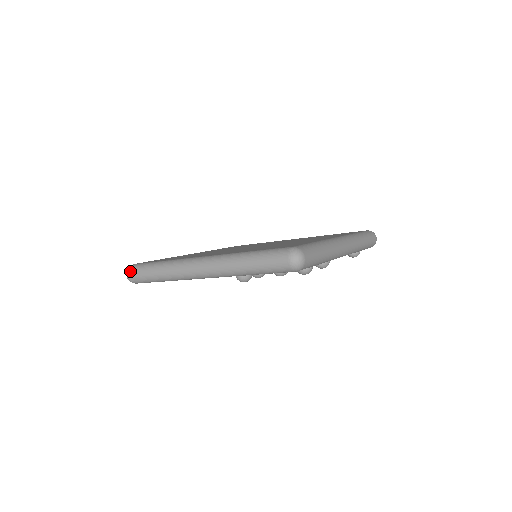
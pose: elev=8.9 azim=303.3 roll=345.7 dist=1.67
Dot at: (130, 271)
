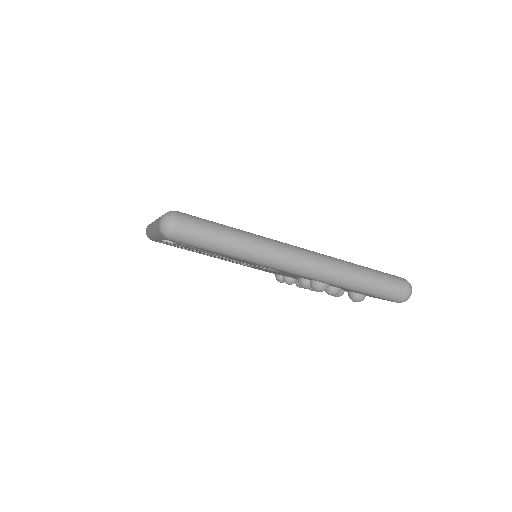
Dot at: (181, 220)
